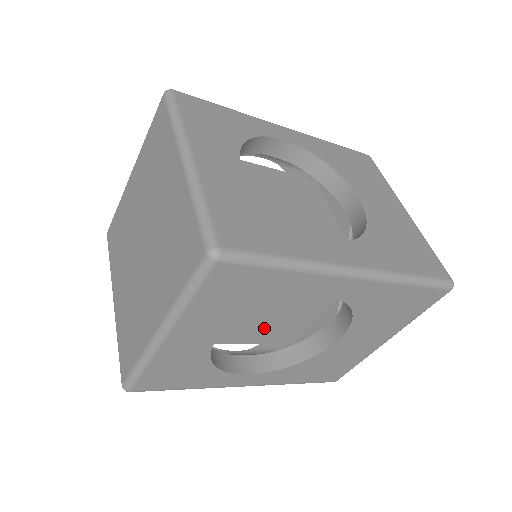
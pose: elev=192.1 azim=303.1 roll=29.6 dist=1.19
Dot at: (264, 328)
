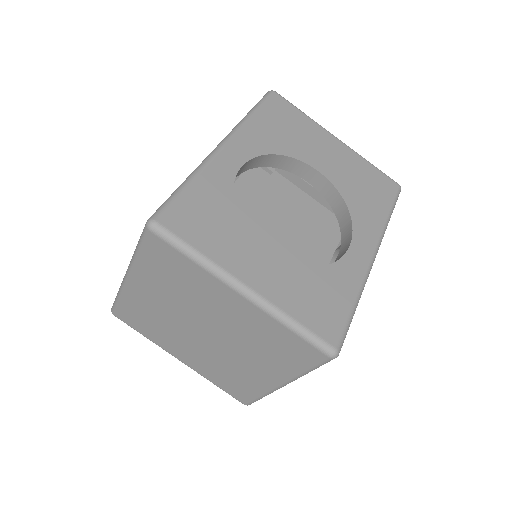
Dot at: occluded
